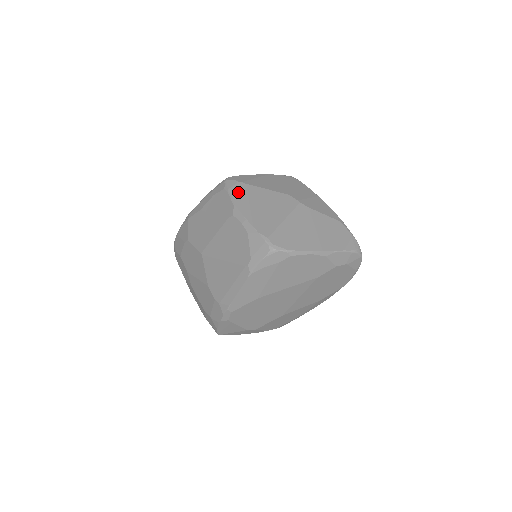
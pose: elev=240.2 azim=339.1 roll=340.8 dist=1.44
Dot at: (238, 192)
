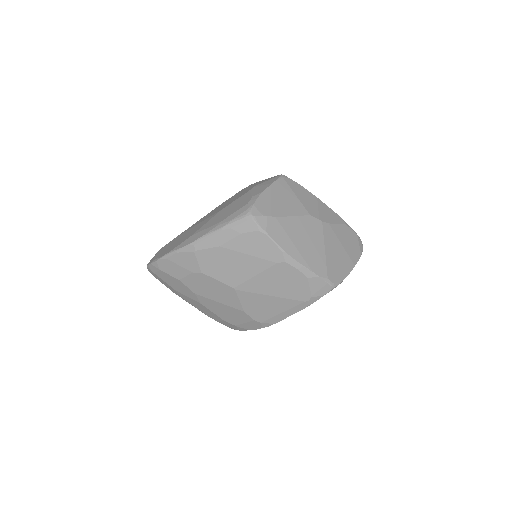
Dot at: (276, 232)
